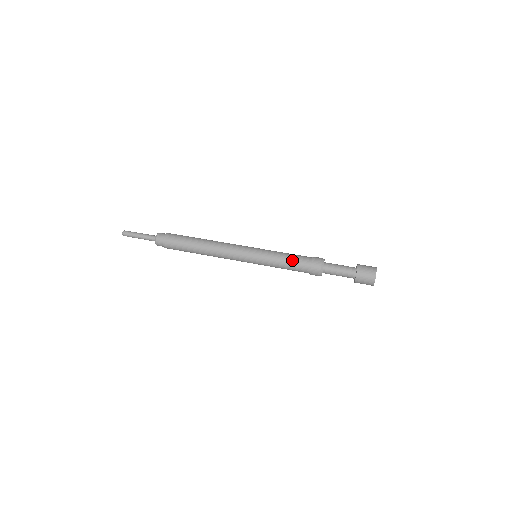
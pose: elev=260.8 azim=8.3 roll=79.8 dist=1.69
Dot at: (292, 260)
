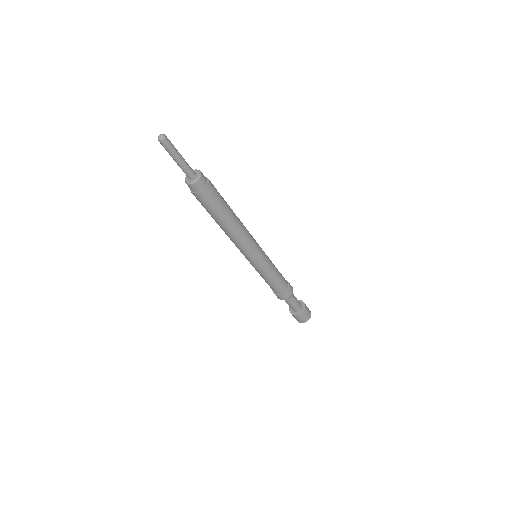
Dot at: (278, 282)
